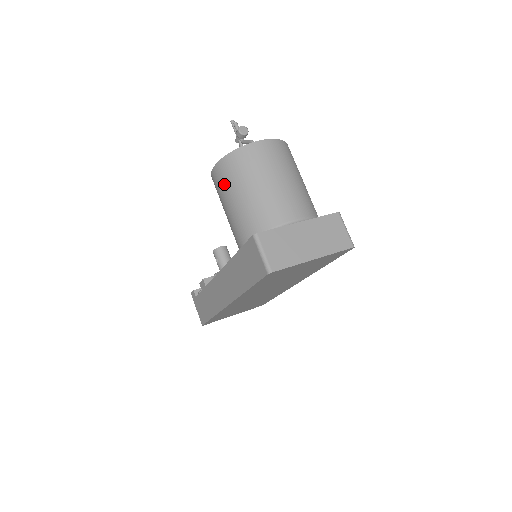
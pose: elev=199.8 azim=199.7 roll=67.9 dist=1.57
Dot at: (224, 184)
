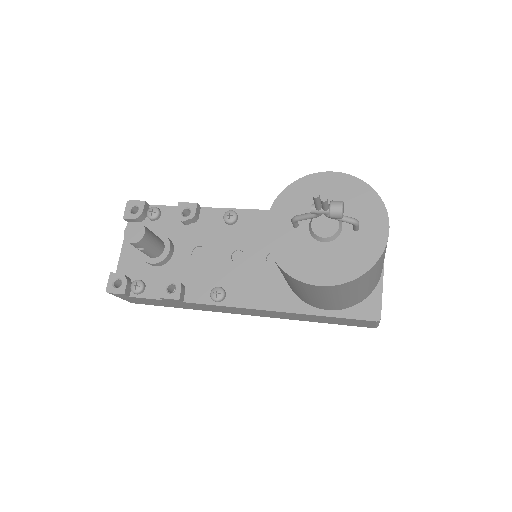
Dot at: (337, 294)
